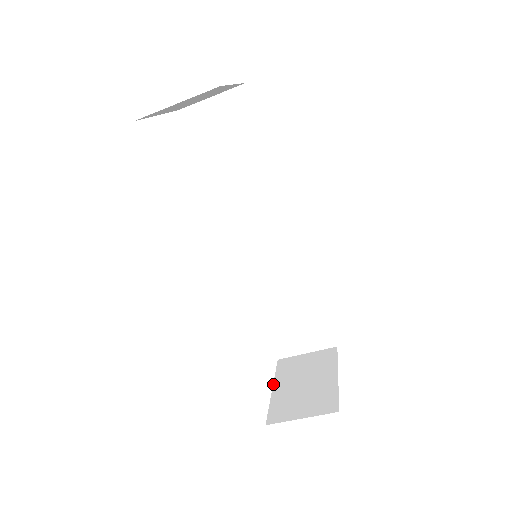
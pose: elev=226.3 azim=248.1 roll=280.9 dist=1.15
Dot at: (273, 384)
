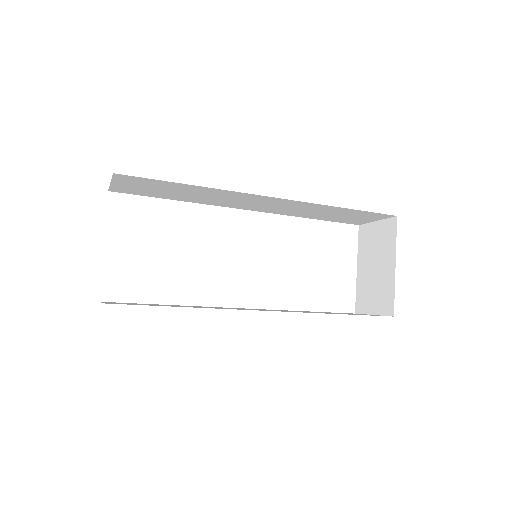
Dot at: (357, 263)
